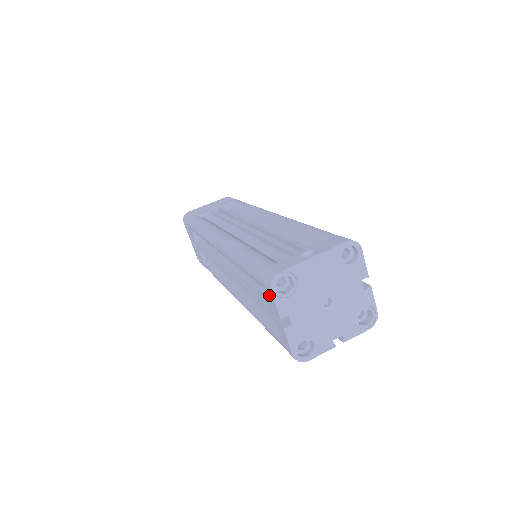
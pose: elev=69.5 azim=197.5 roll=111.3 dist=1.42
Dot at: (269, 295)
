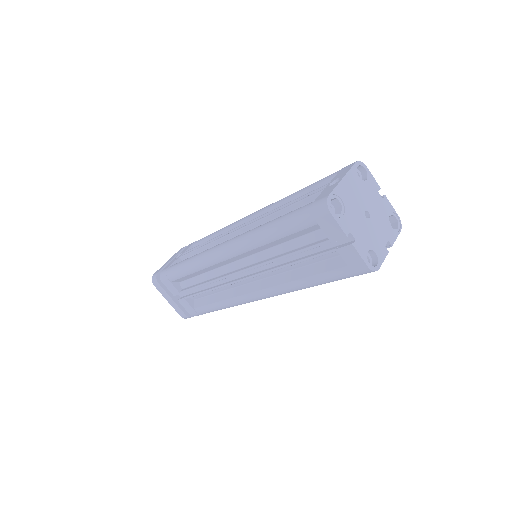
Dot at: (327, 222)
